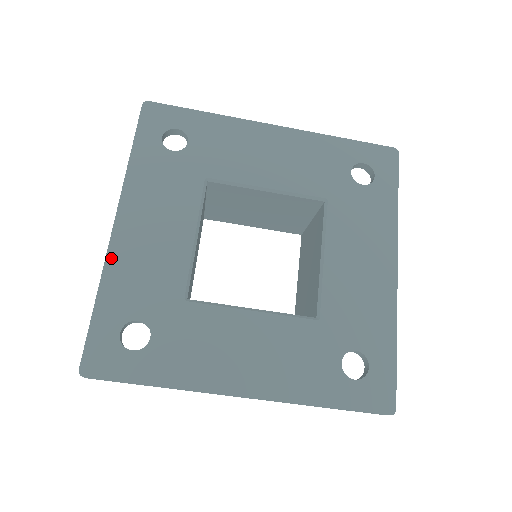
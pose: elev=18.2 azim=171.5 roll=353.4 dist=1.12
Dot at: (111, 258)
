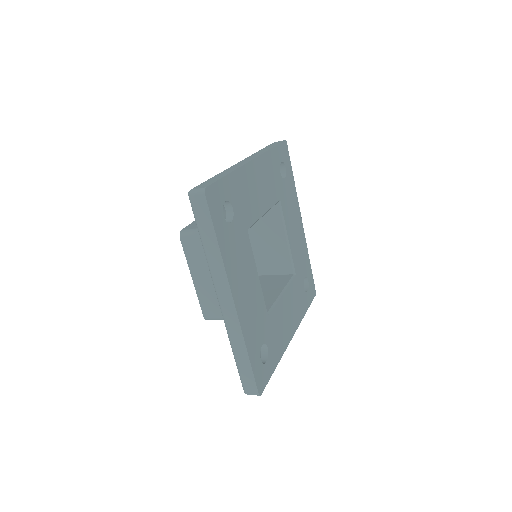
Dot at: (244, 169)
